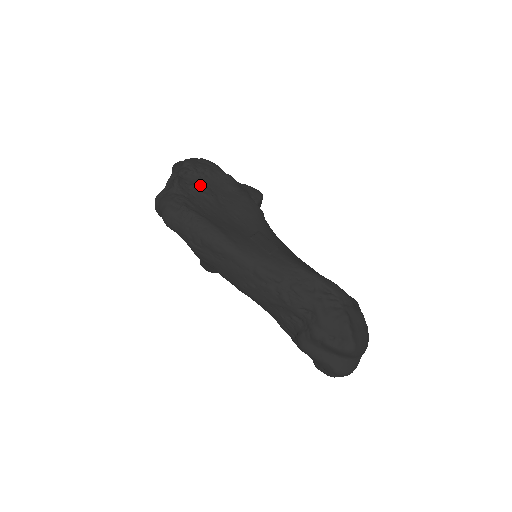
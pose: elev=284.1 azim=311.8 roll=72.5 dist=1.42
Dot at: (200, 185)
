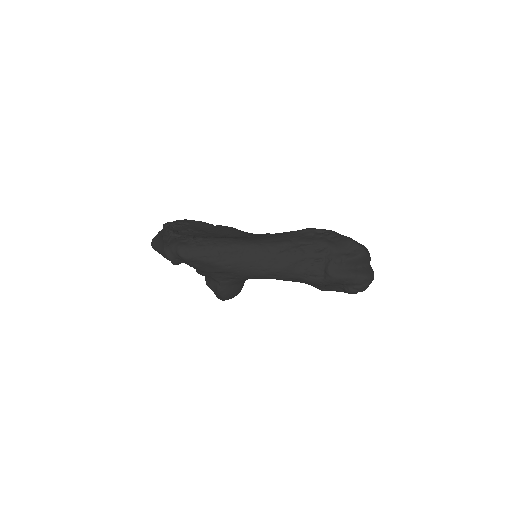
Dot at: (188, 228)
